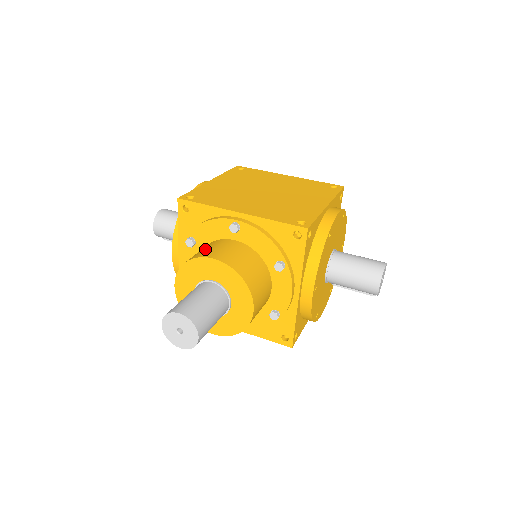
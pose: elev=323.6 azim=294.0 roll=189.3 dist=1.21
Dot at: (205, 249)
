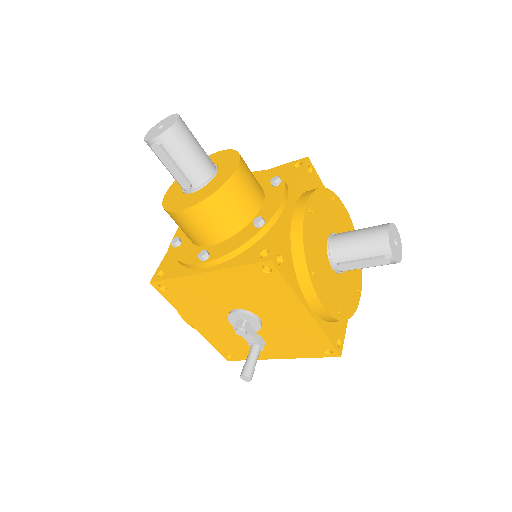
Dot at: occluded
